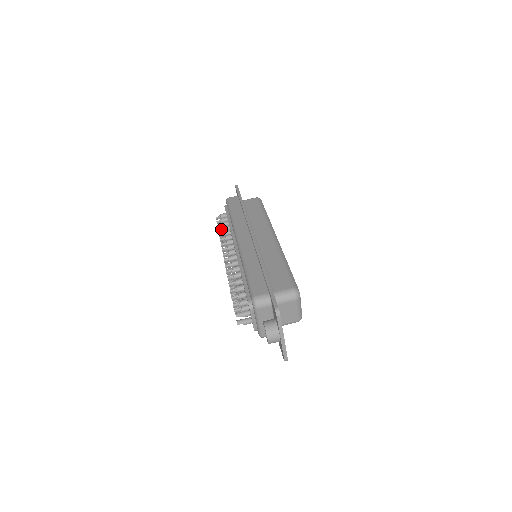
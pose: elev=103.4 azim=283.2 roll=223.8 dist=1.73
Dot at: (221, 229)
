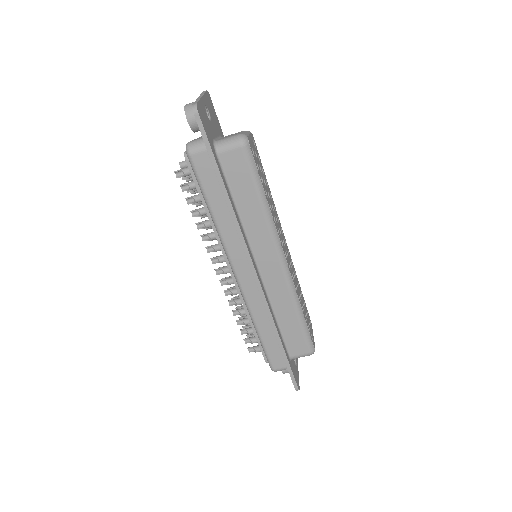
Dot at: (195, 211)
